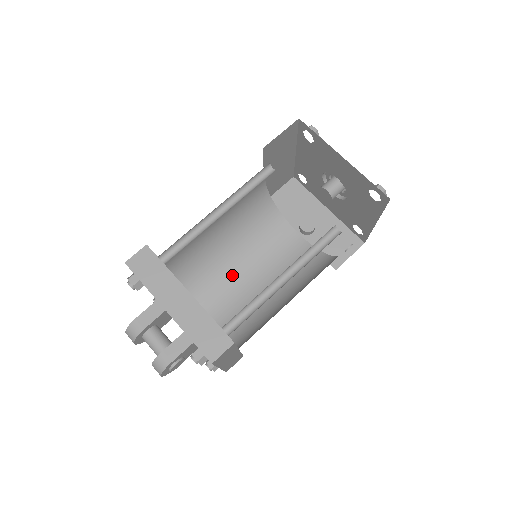
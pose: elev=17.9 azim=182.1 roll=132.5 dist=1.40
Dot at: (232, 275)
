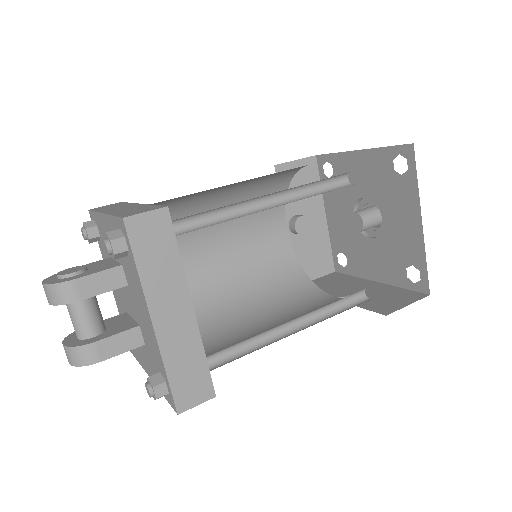
Dot at: (196, 238)
